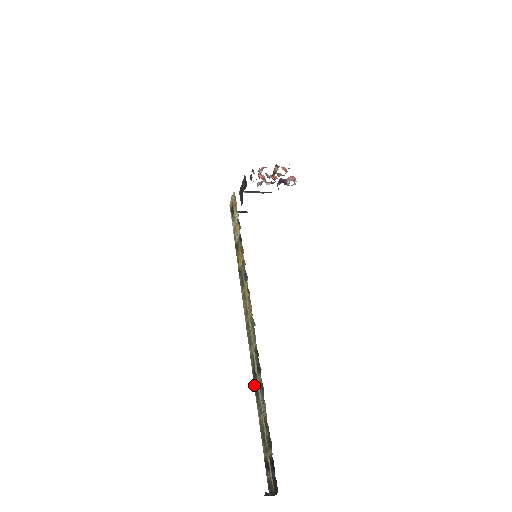
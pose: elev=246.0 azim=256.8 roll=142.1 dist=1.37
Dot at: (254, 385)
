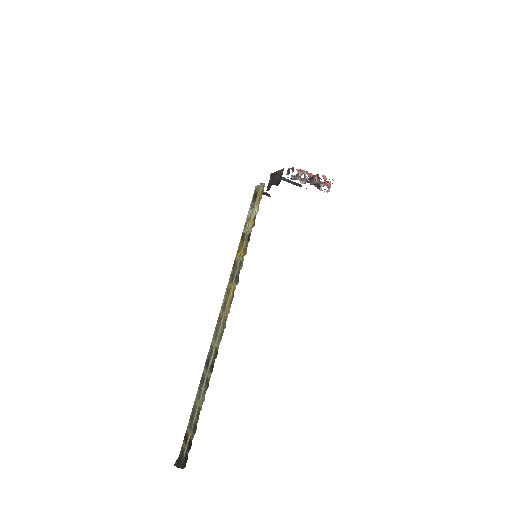
Dot at: (203, 371)
